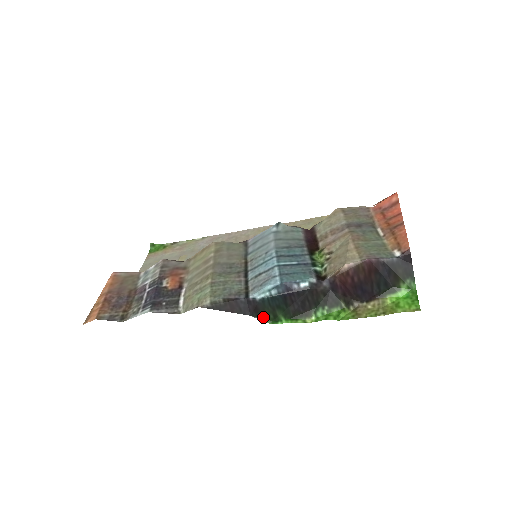
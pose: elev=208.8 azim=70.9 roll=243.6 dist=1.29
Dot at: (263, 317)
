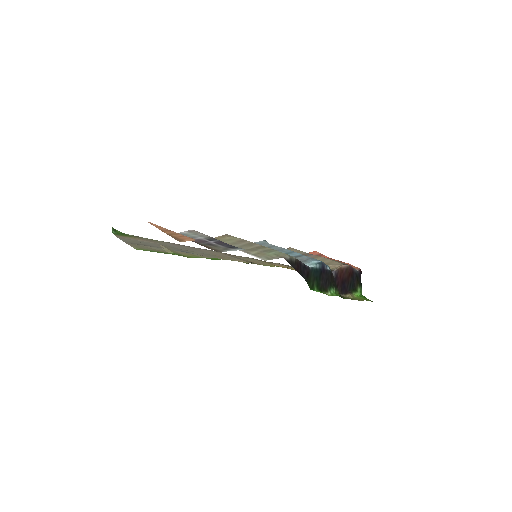
Dot at: (308, 283)
